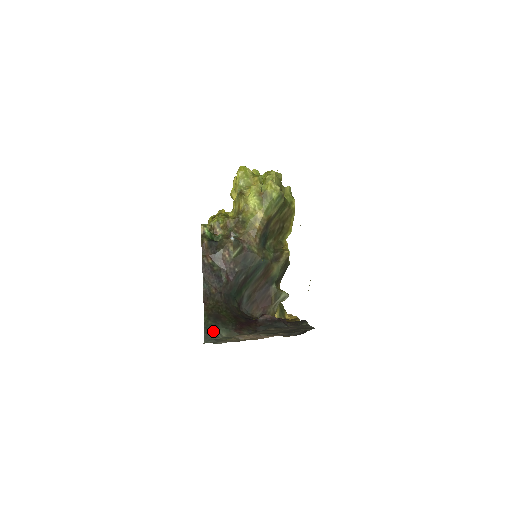
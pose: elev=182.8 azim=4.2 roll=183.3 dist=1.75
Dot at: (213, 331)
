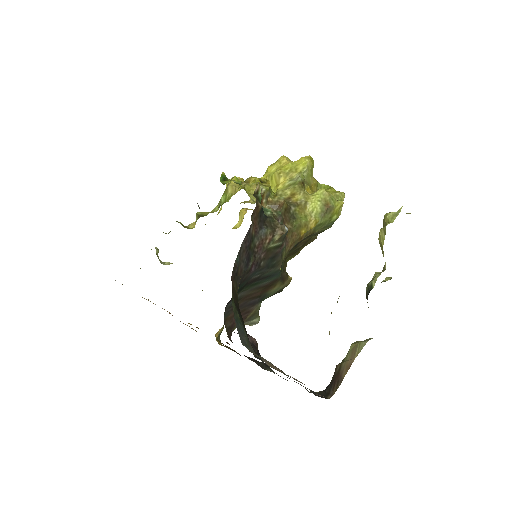
Dot at: (244, 332)
